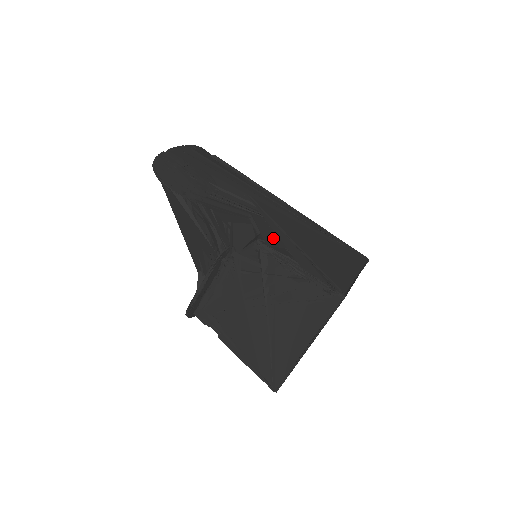
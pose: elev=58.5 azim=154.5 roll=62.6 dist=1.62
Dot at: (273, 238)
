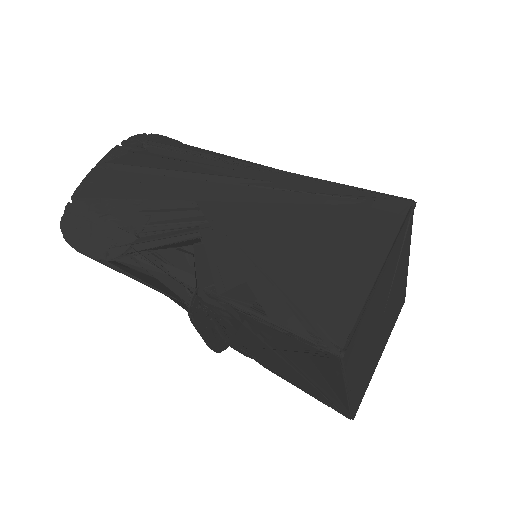
Dot at: (231, 268)
